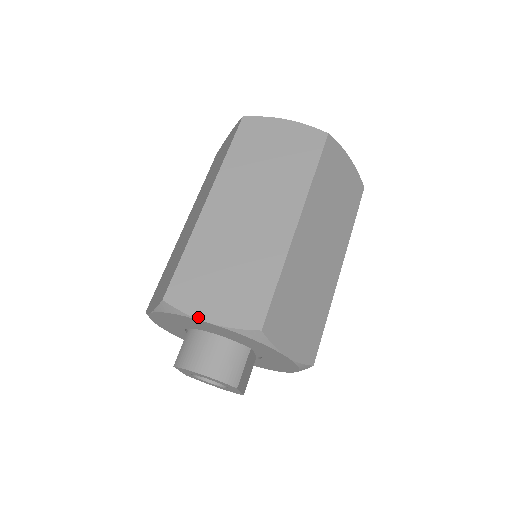
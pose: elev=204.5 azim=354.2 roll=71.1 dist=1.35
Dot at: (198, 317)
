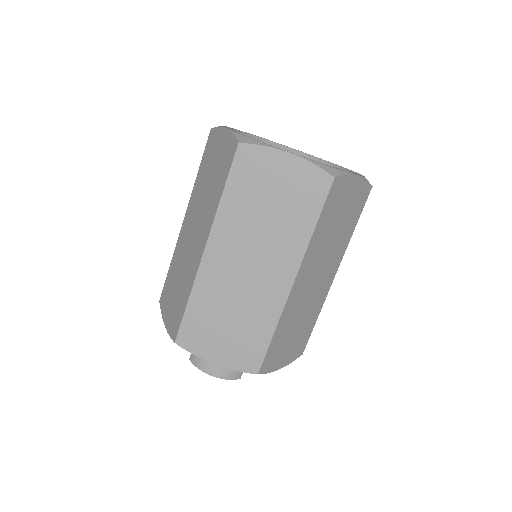
Dot at: (206, 360)
